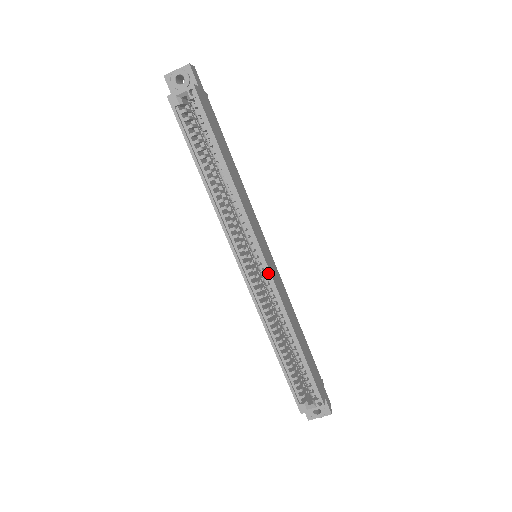
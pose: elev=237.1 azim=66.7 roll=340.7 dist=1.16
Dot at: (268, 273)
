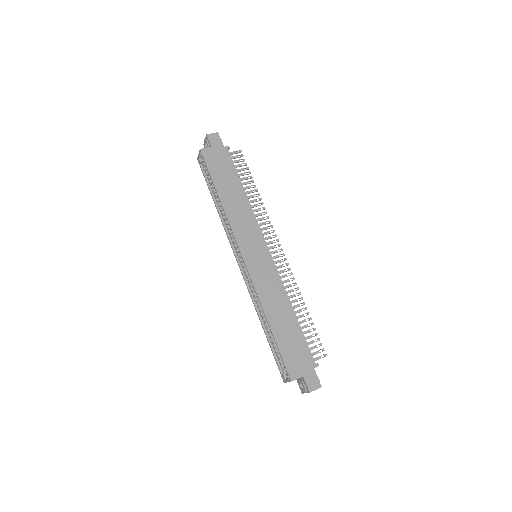
Dot at: (246, 269)
